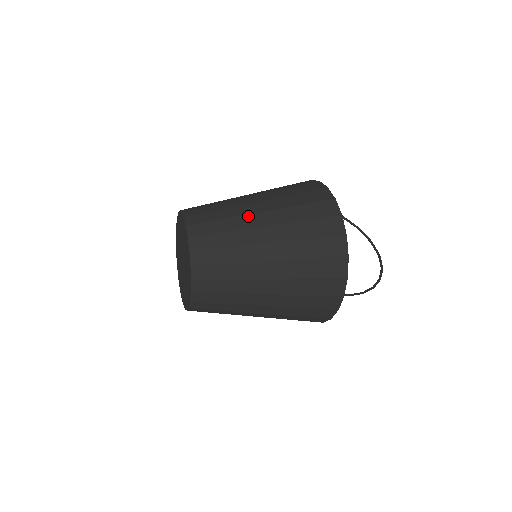
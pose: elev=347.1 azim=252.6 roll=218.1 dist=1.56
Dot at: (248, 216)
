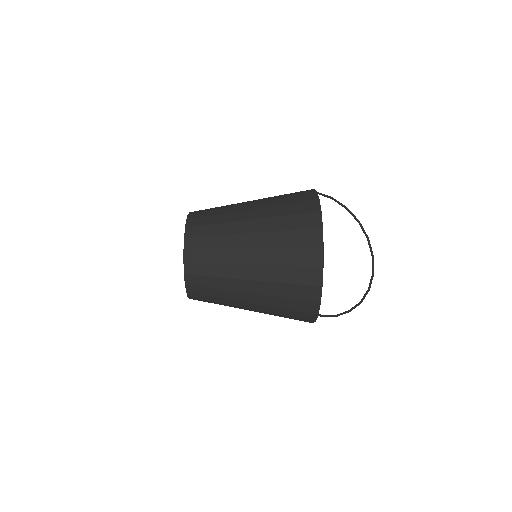
Dot at: (239, 203)
